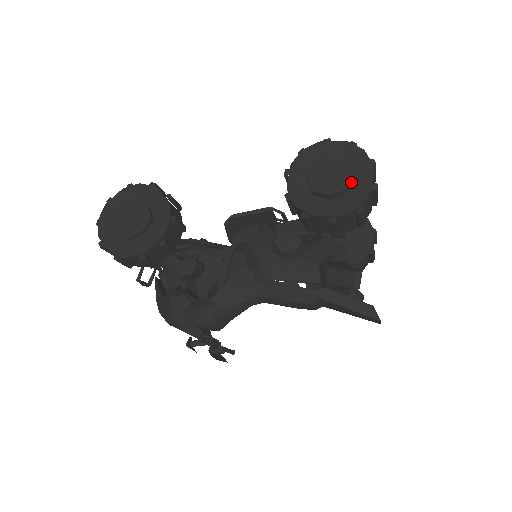
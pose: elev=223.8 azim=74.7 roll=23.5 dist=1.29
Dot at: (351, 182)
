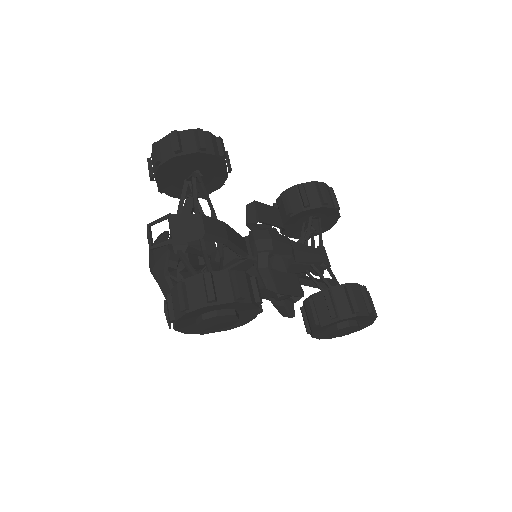
Dot at: occluded
